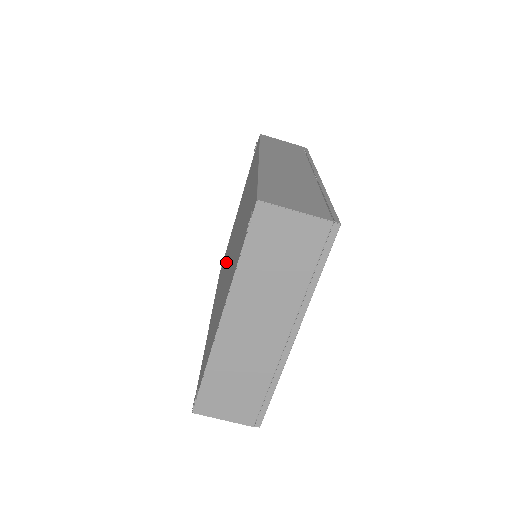
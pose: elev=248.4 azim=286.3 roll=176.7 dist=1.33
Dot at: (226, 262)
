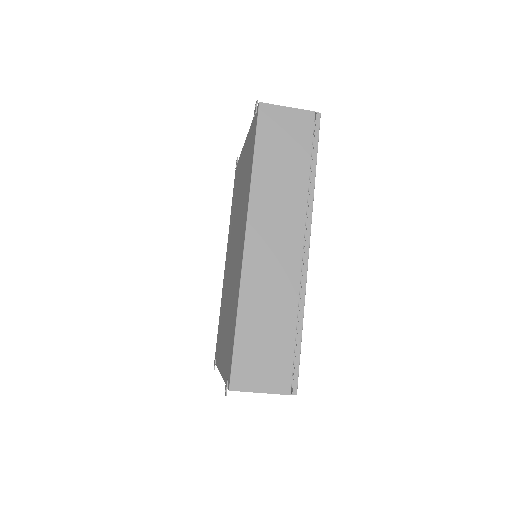
Dot at: (232, 232)
